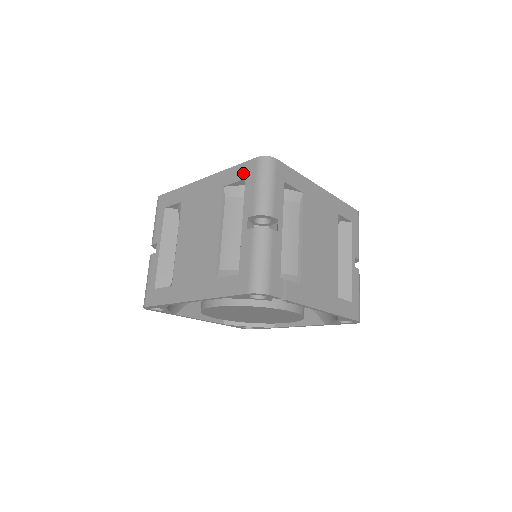
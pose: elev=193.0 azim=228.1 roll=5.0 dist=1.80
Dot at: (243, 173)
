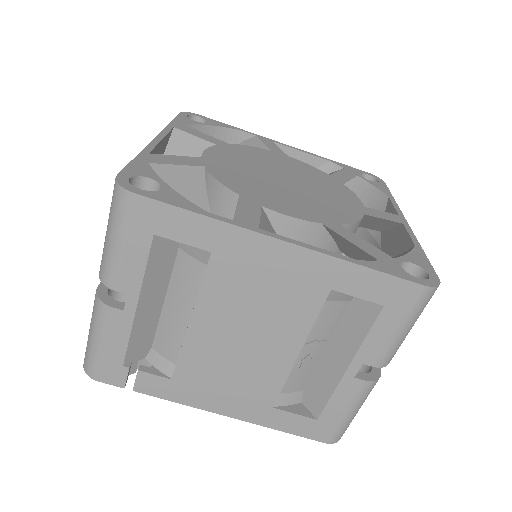
Dot at: occluded
